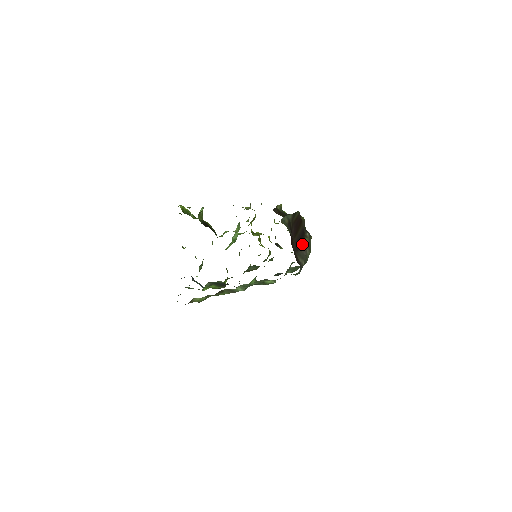
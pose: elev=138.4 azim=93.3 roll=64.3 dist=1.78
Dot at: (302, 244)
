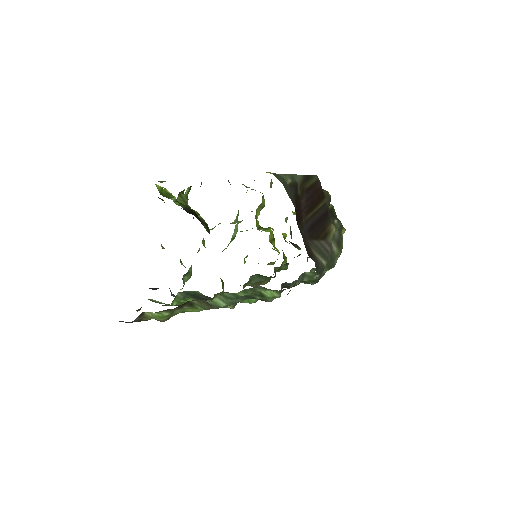
Dot at: (323, 232)
